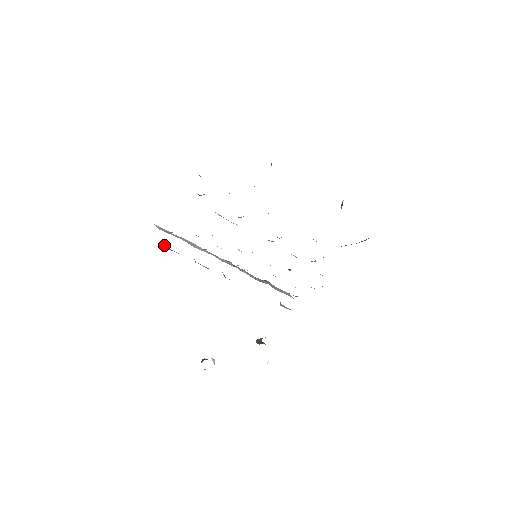
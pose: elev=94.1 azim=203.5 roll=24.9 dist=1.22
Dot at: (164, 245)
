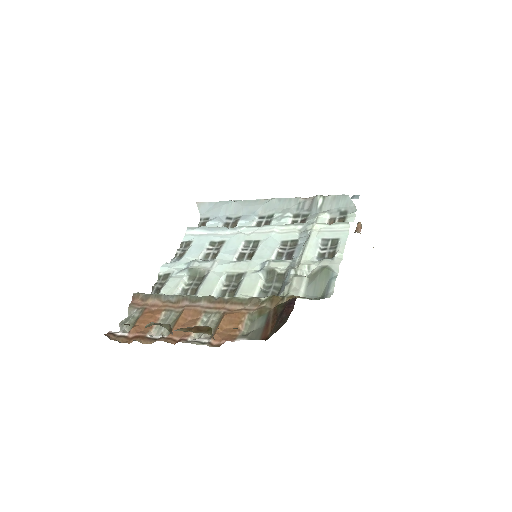
Dot at: occluded
